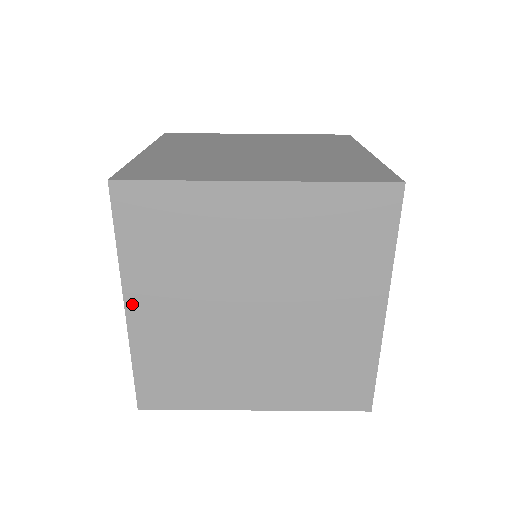
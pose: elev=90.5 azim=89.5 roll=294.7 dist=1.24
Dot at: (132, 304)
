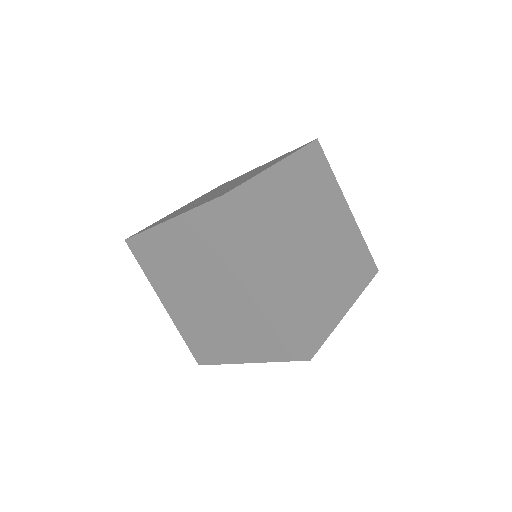
Dot at: occluded
